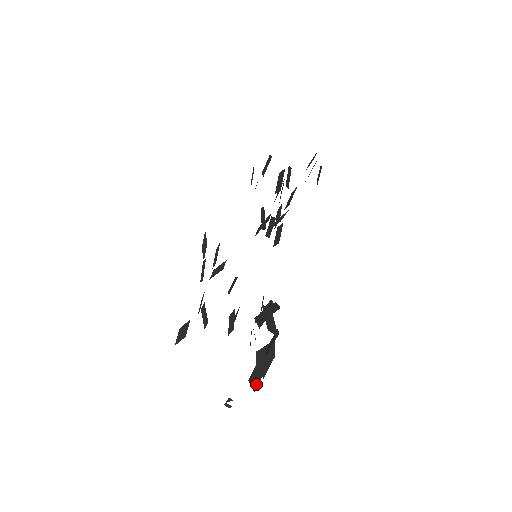
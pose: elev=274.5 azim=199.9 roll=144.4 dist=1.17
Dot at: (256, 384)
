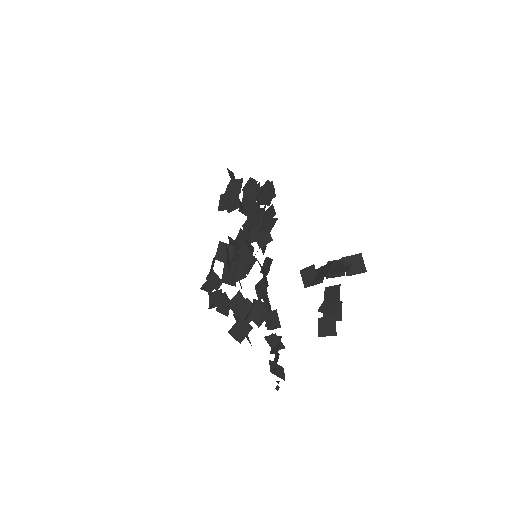
Dot at: (333, 331)
